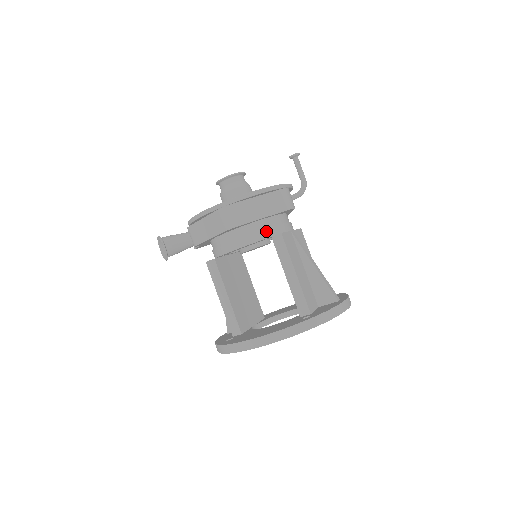
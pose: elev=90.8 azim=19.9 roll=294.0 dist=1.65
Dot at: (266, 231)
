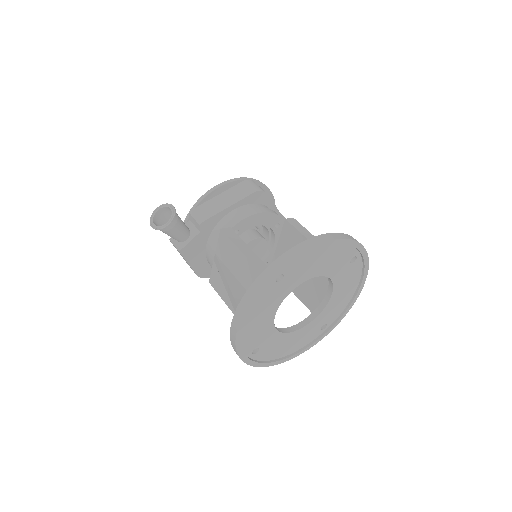
Dot at: occluded
